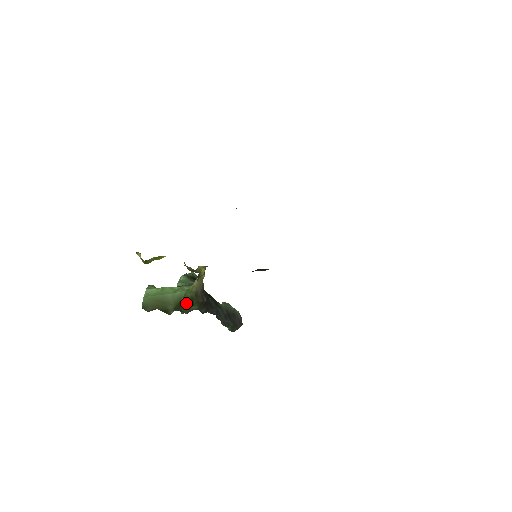
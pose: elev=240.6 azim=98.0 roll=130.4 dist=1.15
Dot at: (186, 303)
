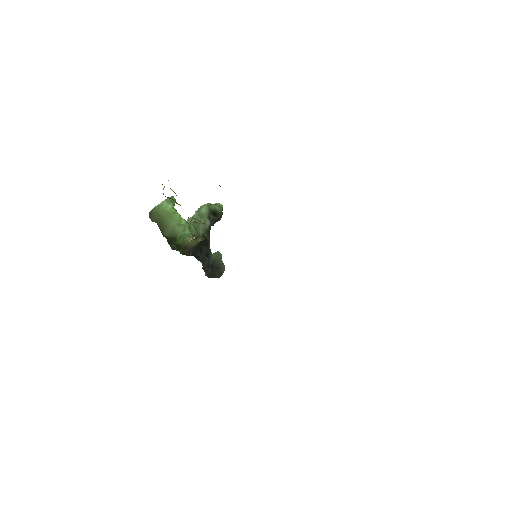
Dot at: (176, 244)
